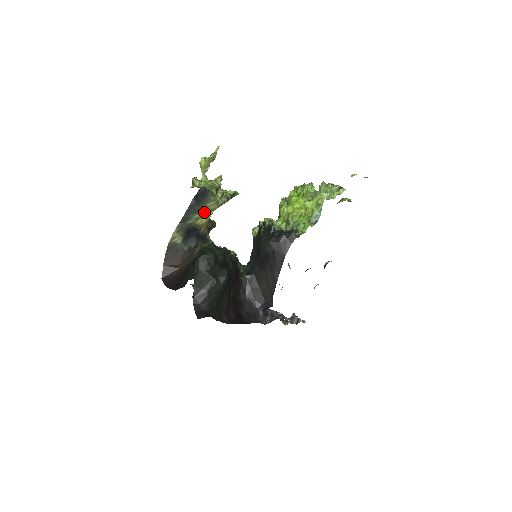
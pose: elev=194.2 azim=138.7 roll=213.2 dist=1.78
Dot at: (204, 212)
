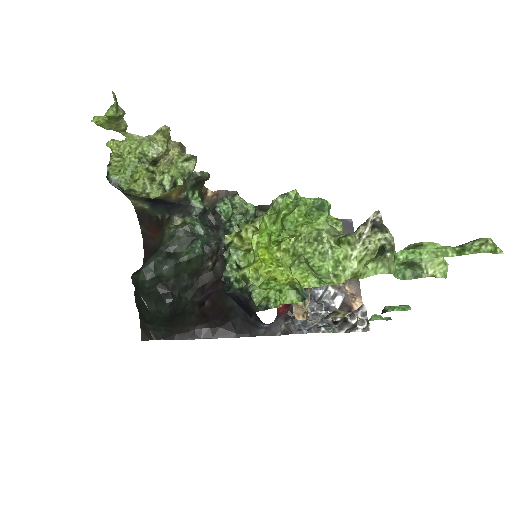
Dot at: occluded
